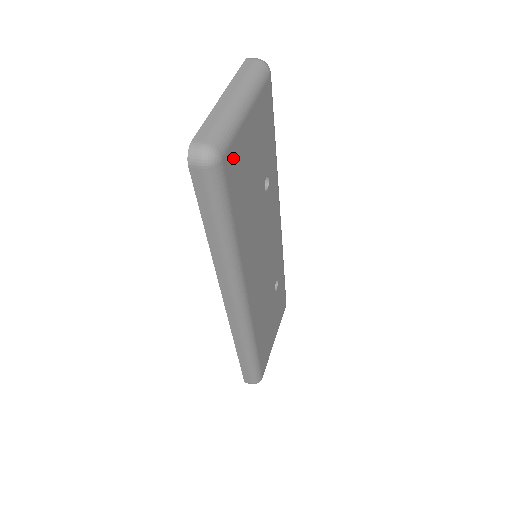
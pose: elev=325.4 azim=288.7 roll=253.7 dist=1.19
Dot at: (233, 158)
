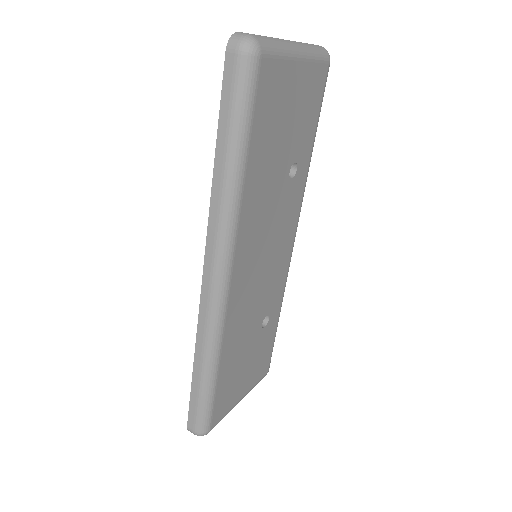
Dot at: (271, 76)
